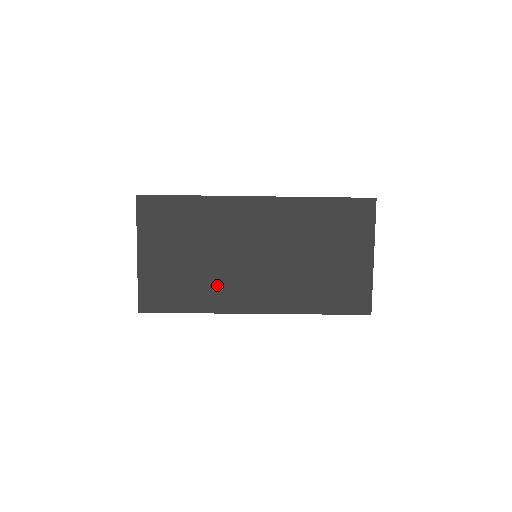
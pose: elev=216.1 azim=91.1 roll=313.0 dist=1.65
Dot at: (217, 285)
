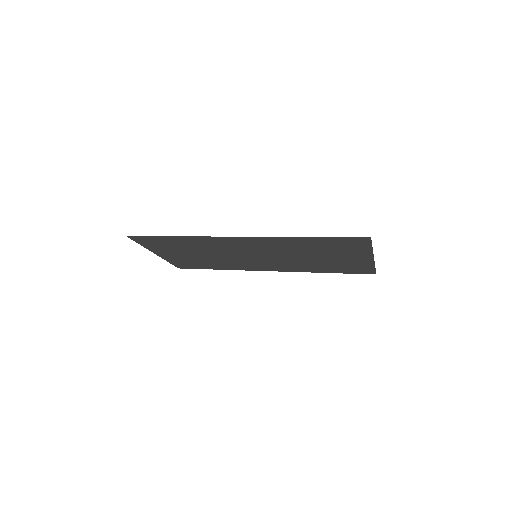
Dot at: (231, 263)
